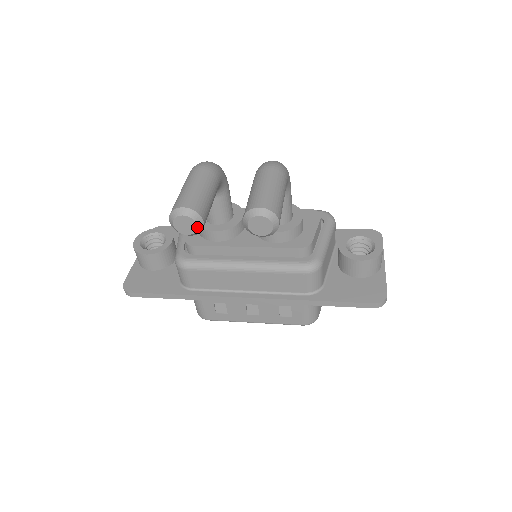
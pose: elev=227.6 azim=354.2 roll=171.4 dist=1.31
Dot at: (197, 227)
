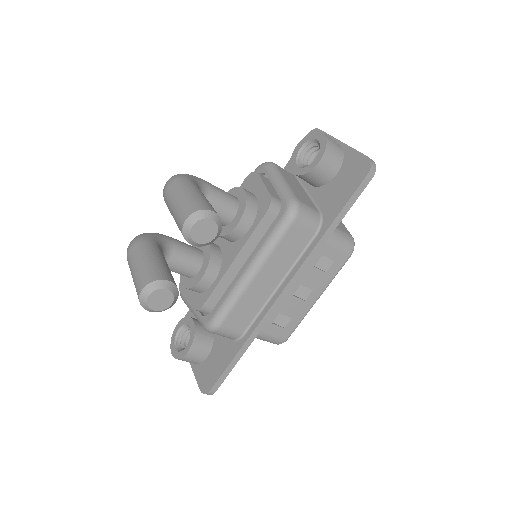
Dot at: (169, 290)
